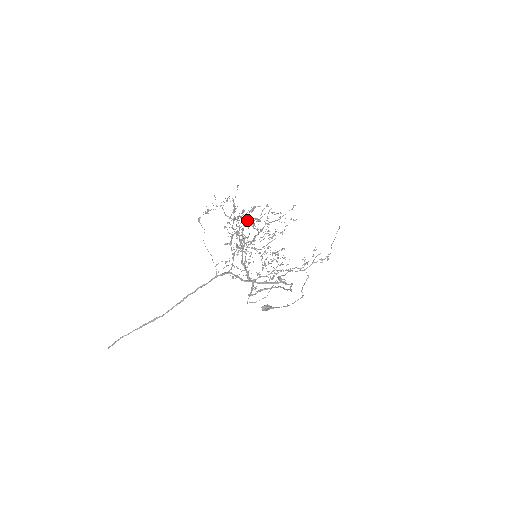
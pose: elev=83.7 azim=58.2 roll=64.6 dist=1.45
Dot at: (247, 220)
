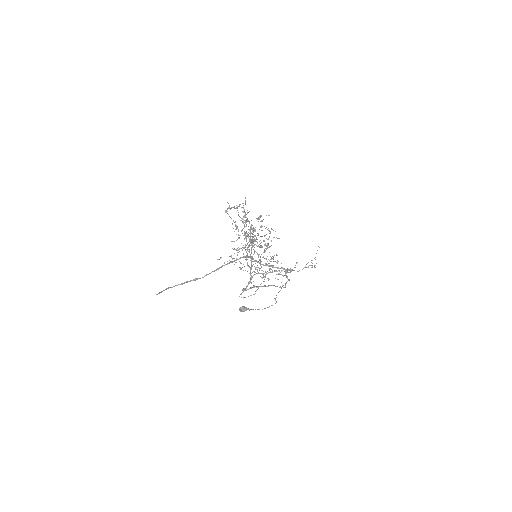
Dot at: occluded
